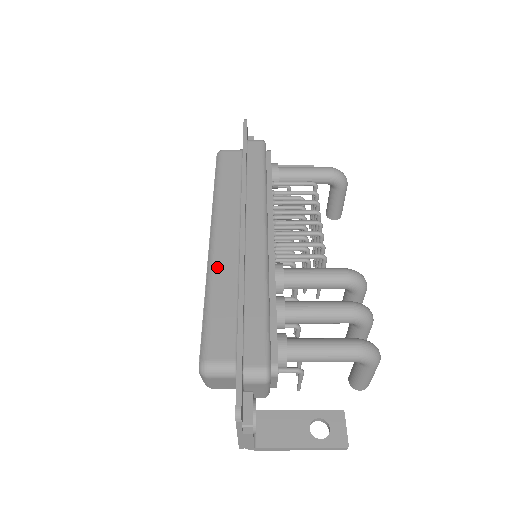
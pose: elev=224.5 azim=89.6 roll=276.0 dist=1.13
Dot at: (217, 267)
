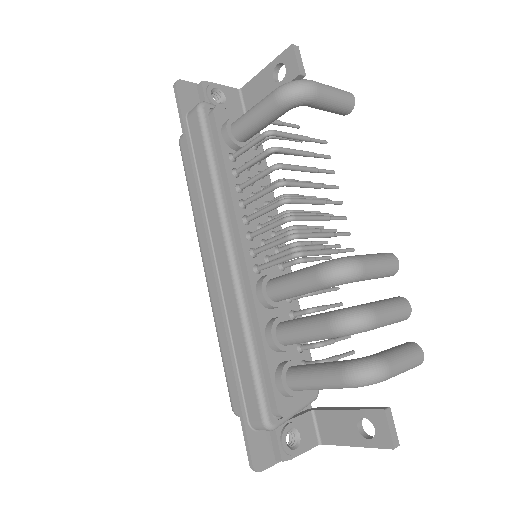
Dot at: (214, 308)
